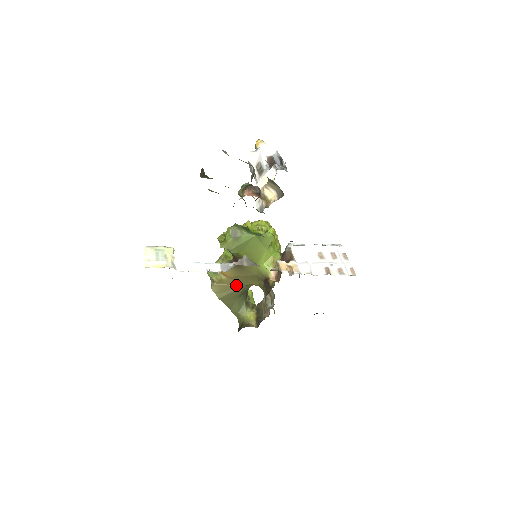
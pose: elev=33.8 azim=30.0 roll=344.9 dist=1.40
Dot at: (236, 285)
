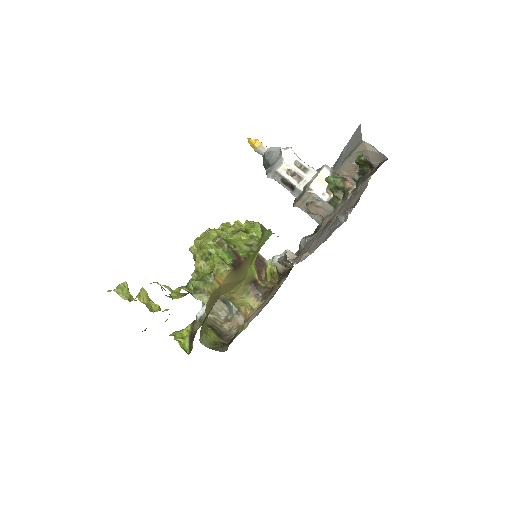
Dot at: (217, 296)
